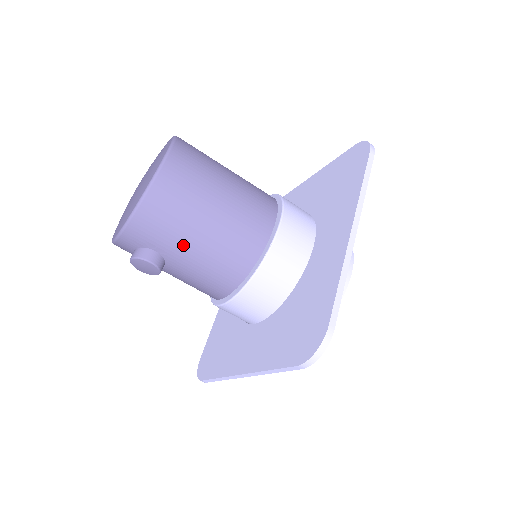
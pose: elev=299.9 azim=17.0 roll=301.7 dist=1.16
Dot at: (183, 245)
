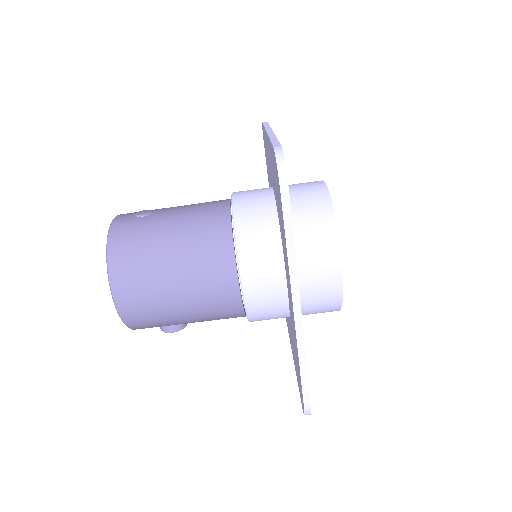
Dot at: occluded
